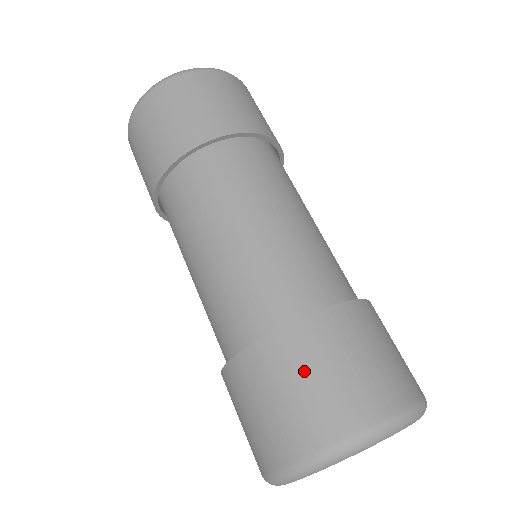
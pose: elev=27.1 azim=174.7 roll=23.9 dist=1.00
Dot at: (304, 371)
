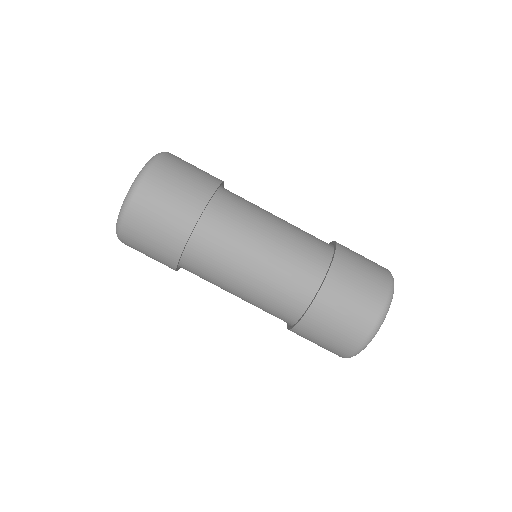
Dot at: (322, 334)
